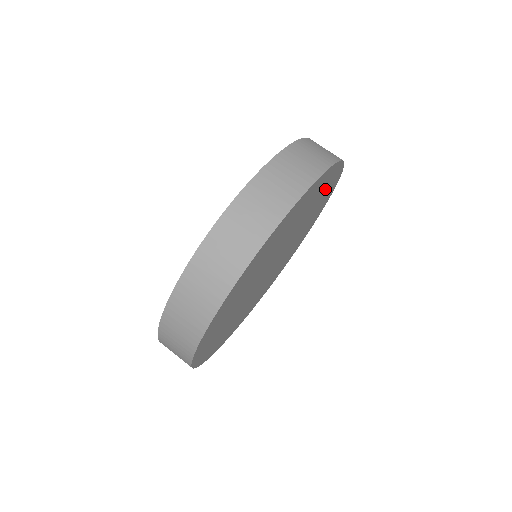
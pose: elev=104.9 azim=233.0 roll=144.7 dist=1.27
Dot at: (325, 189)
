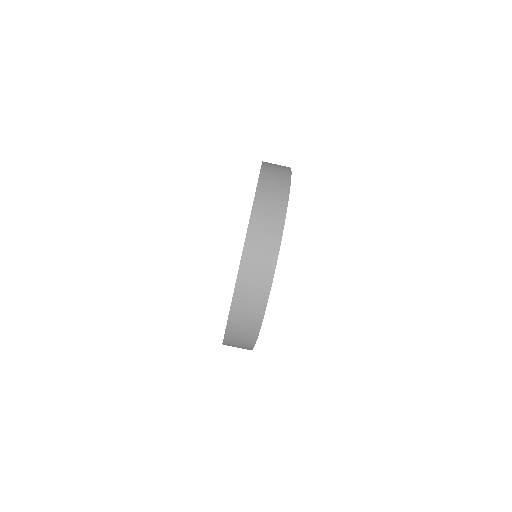
Dot at: occluded
